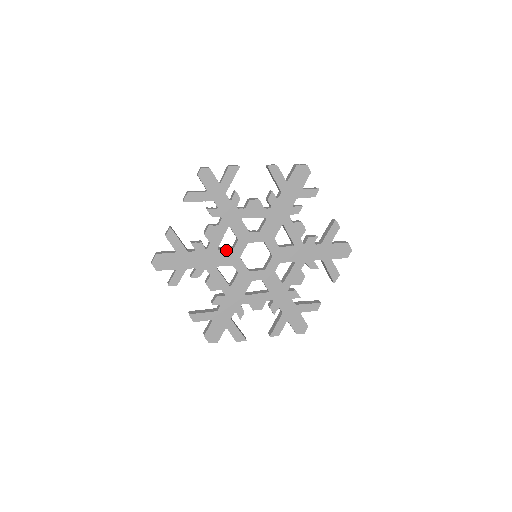
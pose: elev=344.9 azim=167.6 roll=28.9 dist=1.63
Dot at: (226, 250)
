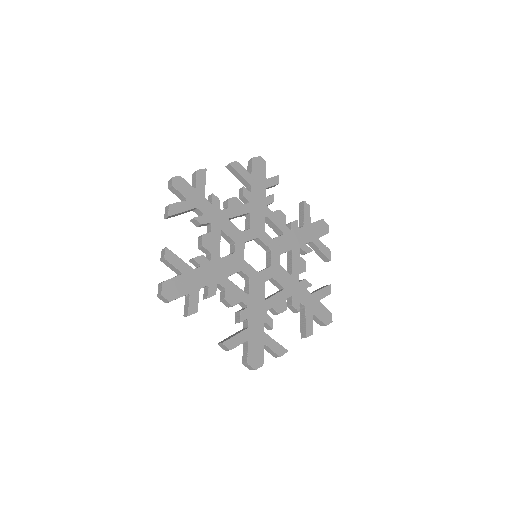
Dot at: (228, 256)
